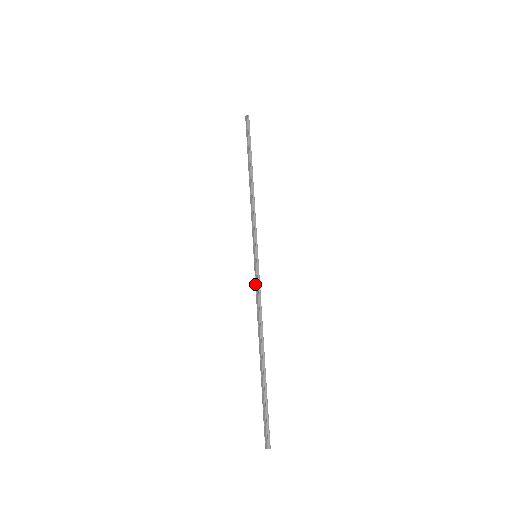
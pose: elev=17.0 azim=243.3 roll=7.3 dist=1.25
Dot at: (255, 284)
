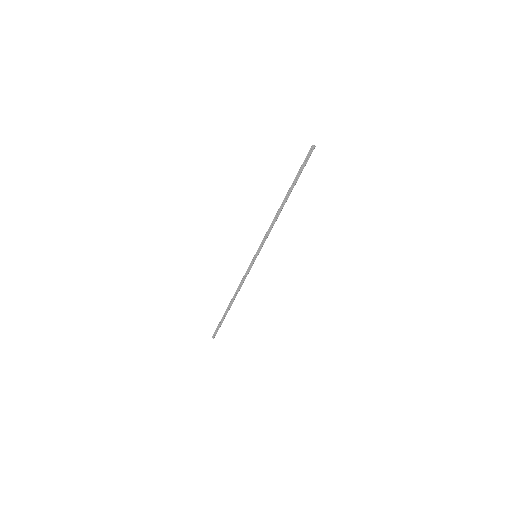
Dot at: (247, 271)
